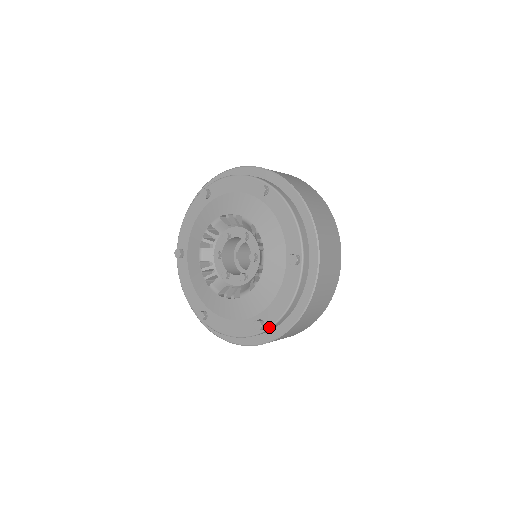
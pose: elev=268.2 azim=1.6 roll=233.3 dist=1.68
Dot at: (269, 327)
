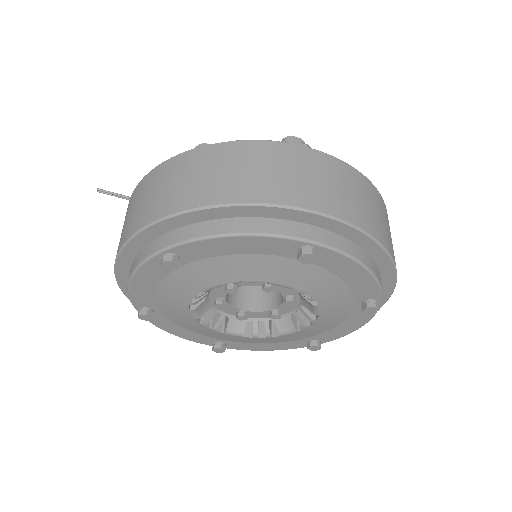
Dot at: (227, 348)
